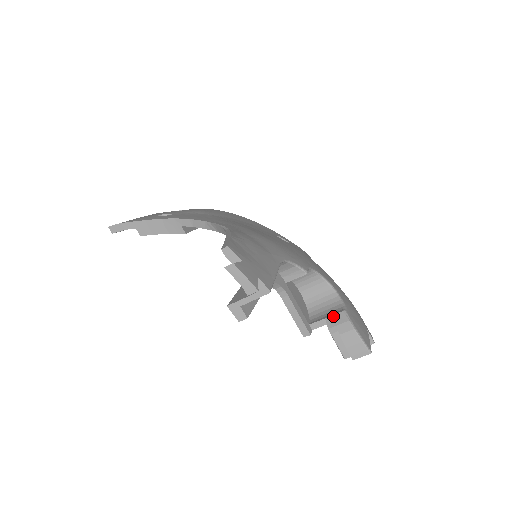
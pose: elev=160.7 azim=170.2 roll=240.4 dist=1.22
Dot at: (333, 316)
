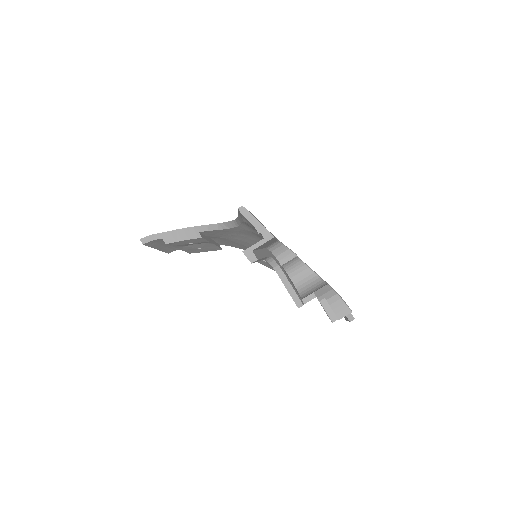
Dot at: (320, 289)
